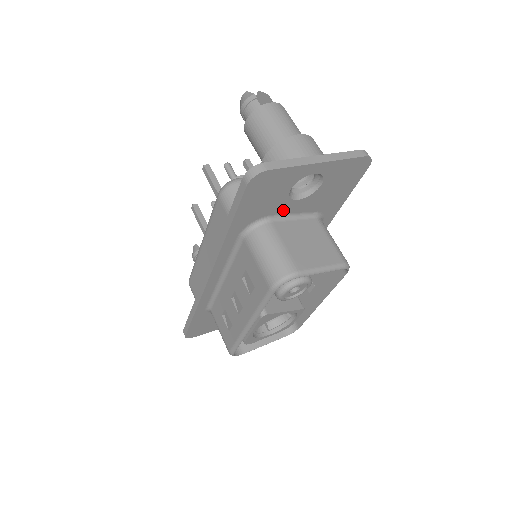
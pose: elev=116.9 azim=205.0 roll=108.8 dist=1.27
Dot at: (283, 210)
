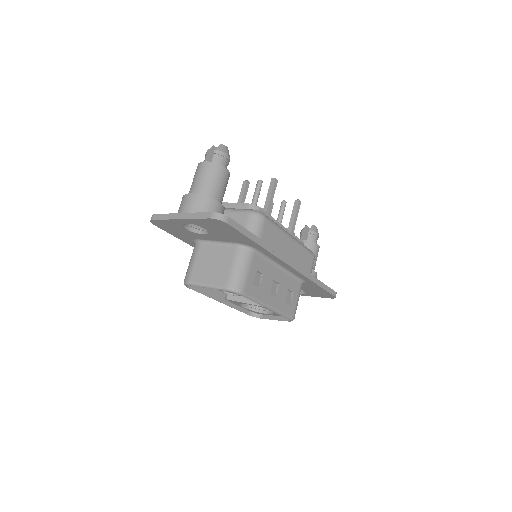
Dot at: (204, 238)
